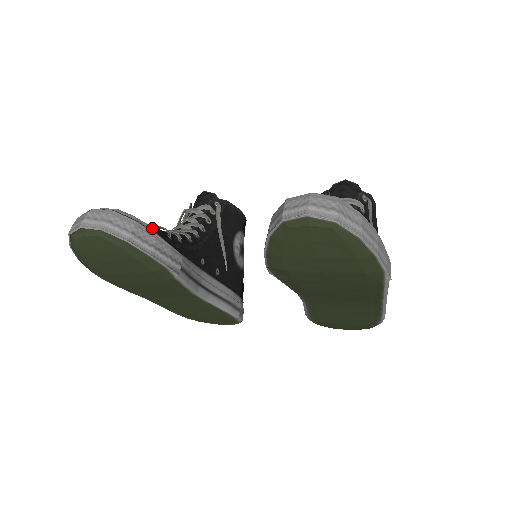
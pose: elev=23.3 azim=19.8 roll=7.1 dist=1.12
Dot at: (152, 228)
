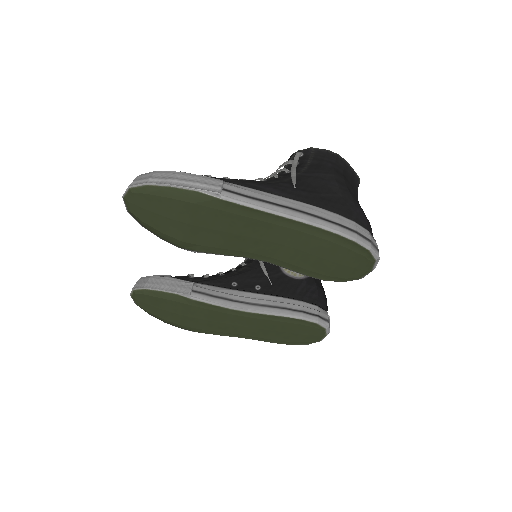
Dot at: occluded
